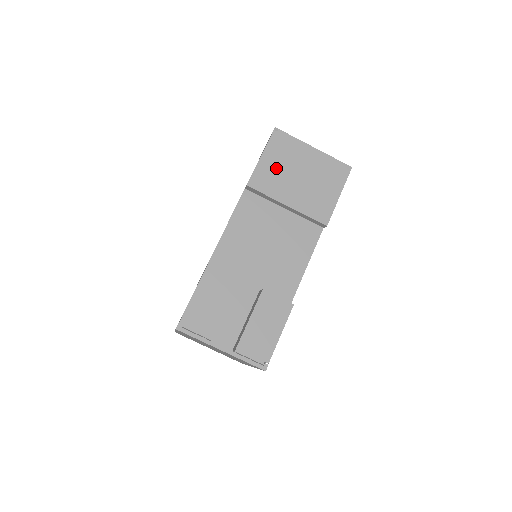
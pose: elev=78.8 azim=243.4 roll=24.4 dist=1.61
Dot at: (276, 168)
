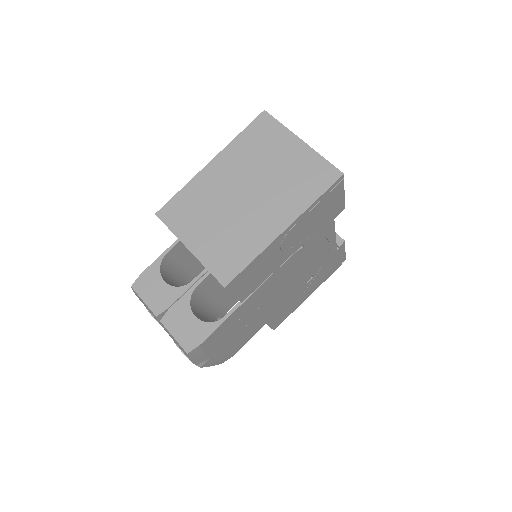
Dot at: occluded
